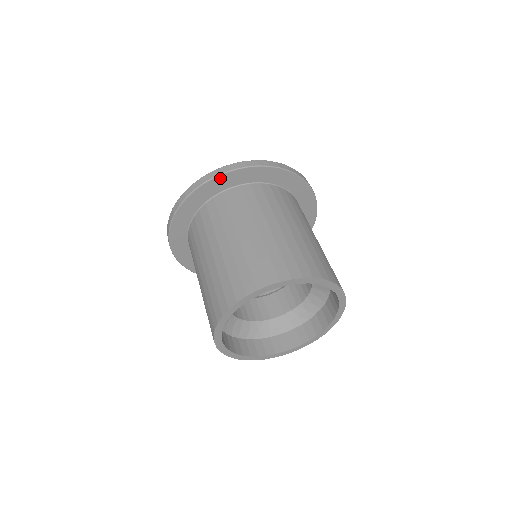
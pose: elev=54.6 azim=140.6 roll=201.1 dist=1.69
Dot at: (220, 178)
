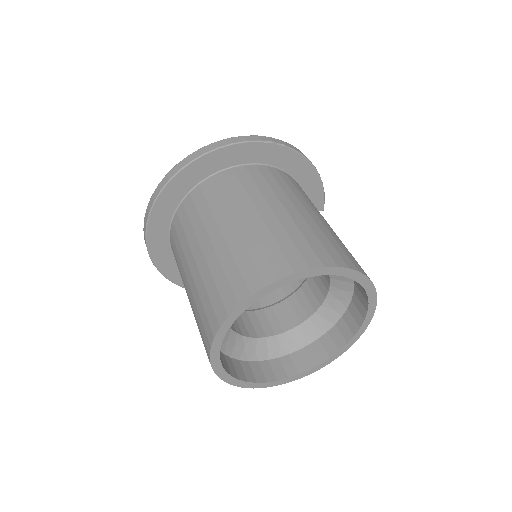
Dot at: (169, 188)
